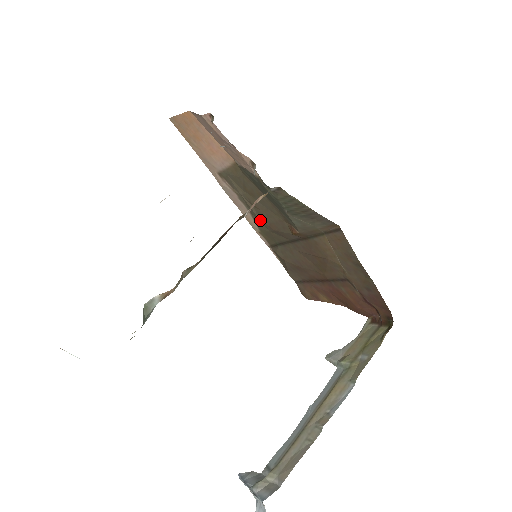
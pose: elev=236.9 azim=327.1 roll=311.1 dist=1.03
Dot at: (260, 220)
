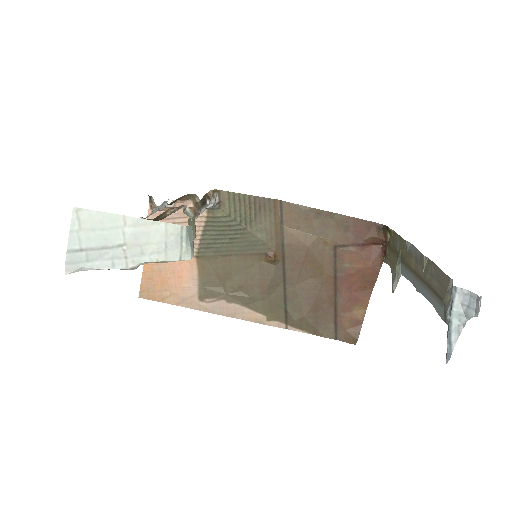
Dot at: (254, 298)
